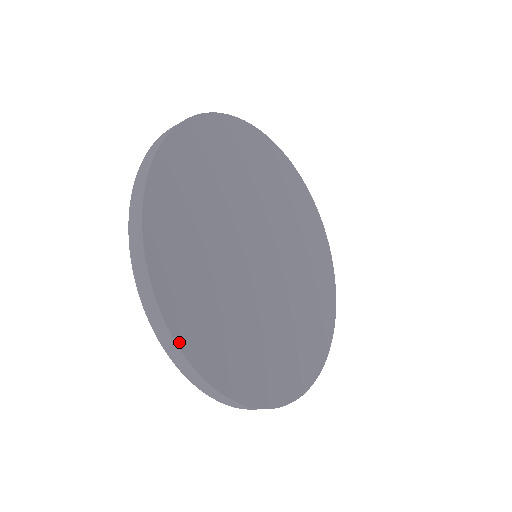
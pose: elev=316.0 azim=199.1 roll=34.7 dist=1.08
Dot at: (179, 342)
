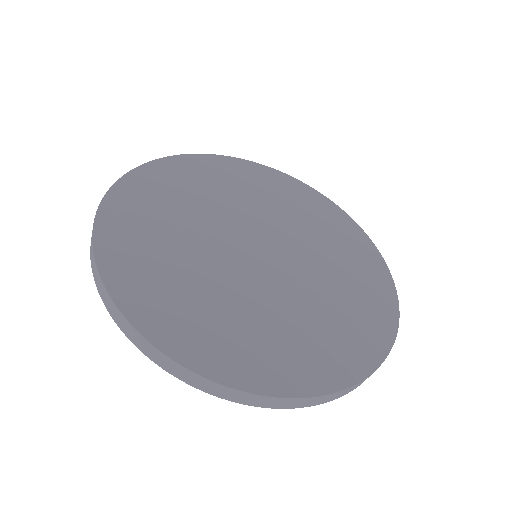
Dot at: (307, 394)
